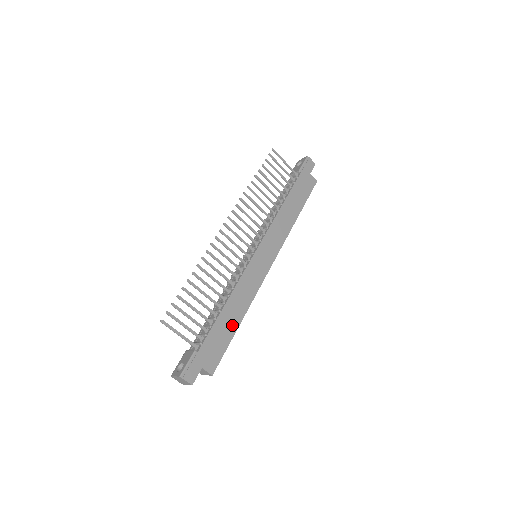
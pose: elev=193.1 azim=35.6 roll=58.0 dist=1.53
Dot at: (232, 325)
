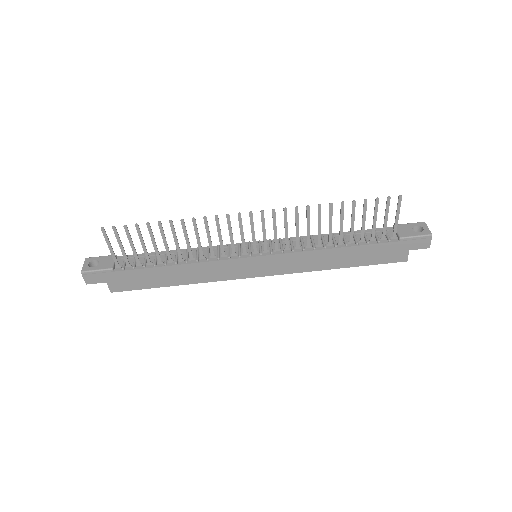
Dot at: (165, 281)
